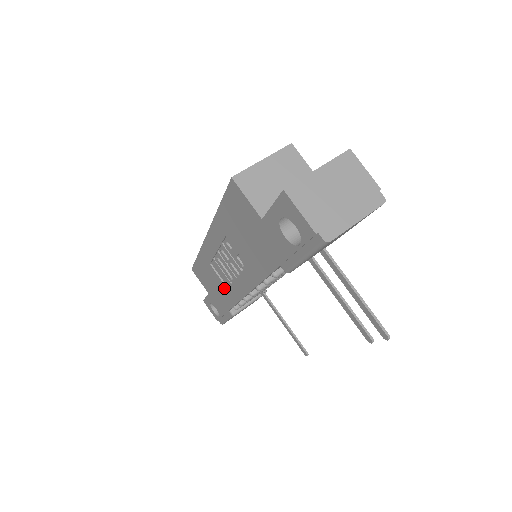
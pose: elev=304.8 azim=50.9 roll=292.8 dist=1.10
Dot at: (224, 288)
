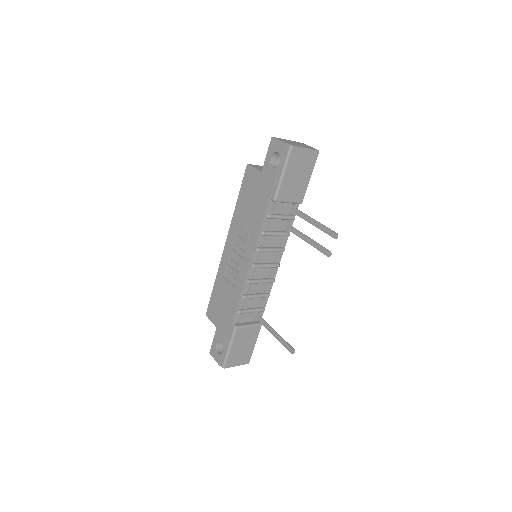
Dot at: (232, 291)
